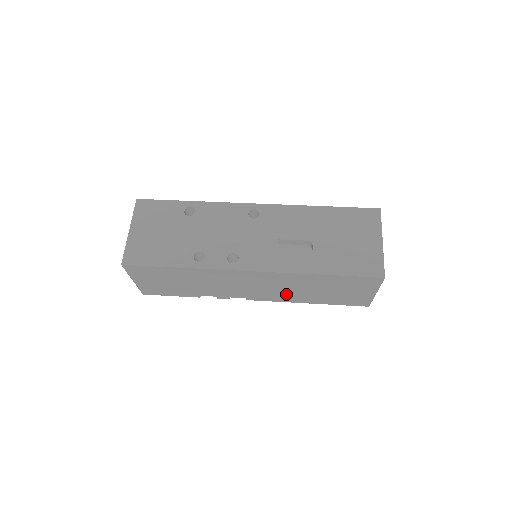
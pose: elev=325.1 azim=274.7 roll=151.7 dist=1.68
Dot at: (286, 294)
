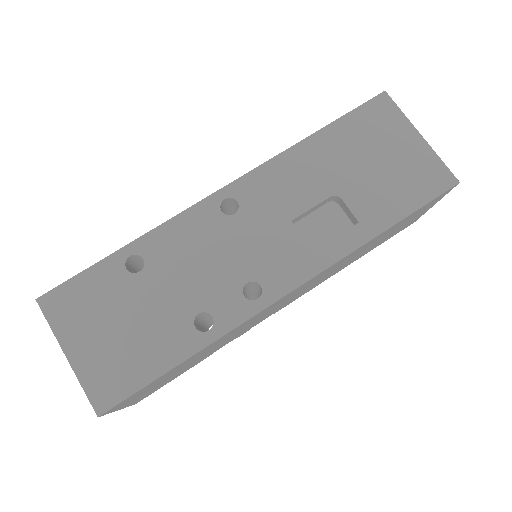
Dot at: occluded
